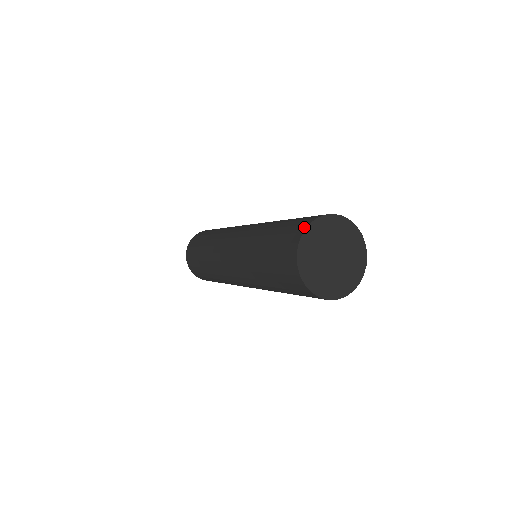
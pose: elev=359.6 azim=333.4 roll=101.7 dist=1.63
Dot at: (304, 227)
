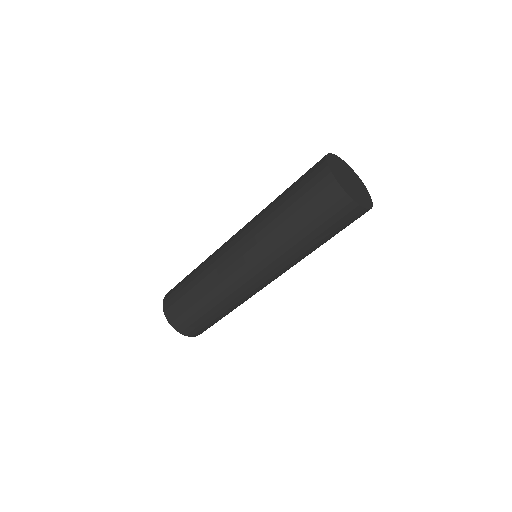
Dot at: occluded
